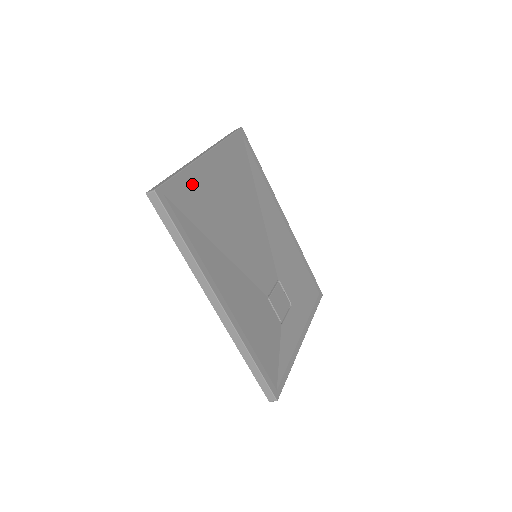
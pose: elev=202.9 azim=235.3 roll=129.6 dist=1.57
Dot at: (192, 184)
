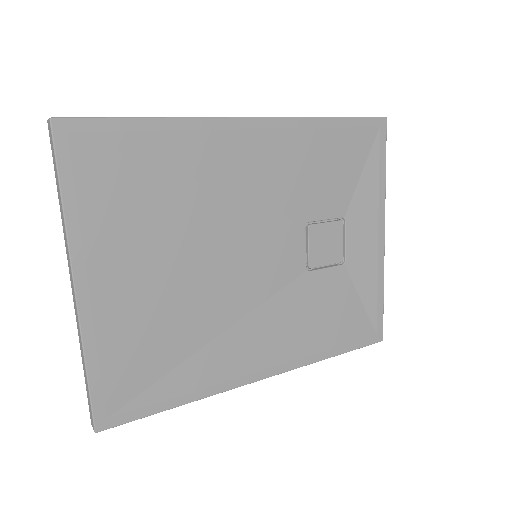
Dot at: (111, 352)
